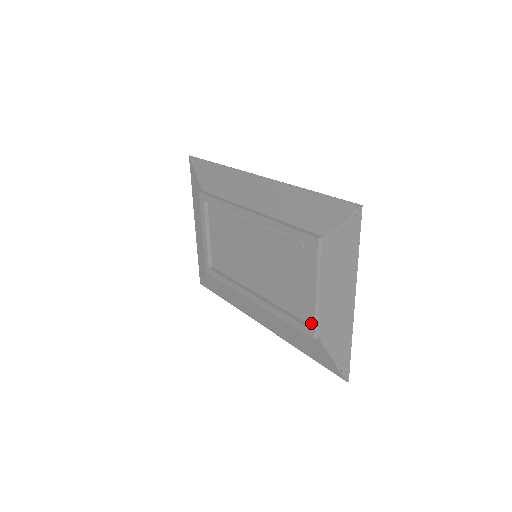
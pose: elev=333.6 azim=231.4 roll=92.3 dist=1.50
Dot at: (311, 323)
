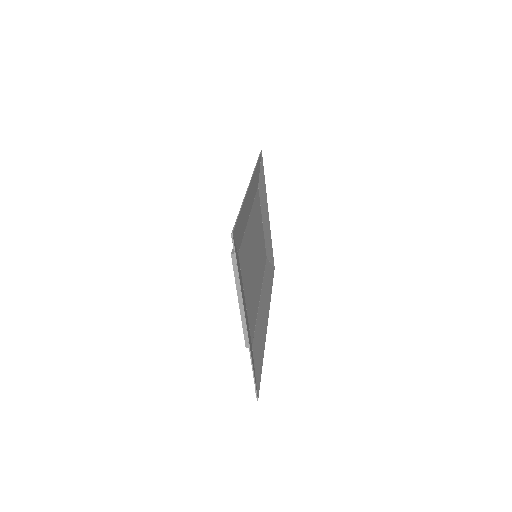
Dot at: (244, 332)
